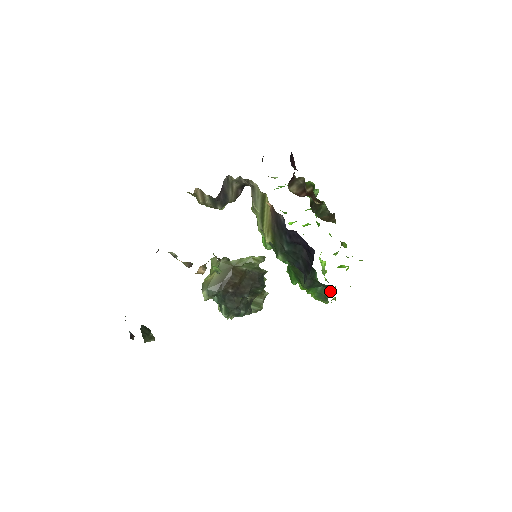
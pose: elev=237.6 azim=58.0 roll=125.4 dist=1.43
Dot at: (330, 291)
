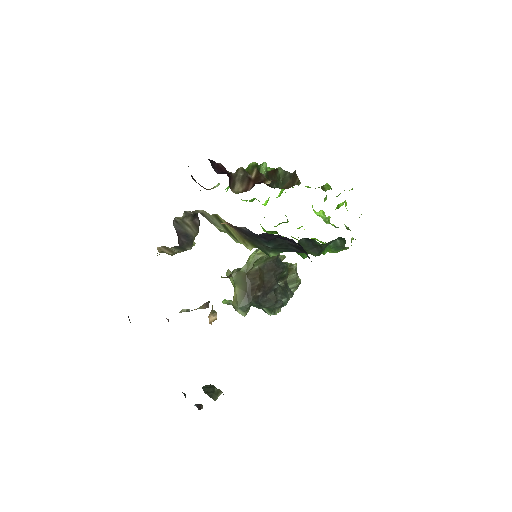
Dot at: (342, 240)
